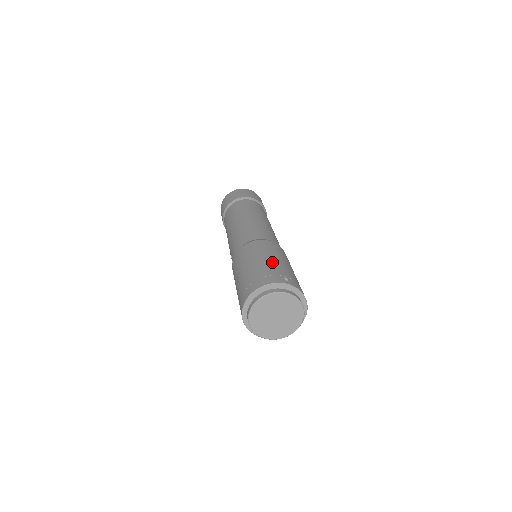
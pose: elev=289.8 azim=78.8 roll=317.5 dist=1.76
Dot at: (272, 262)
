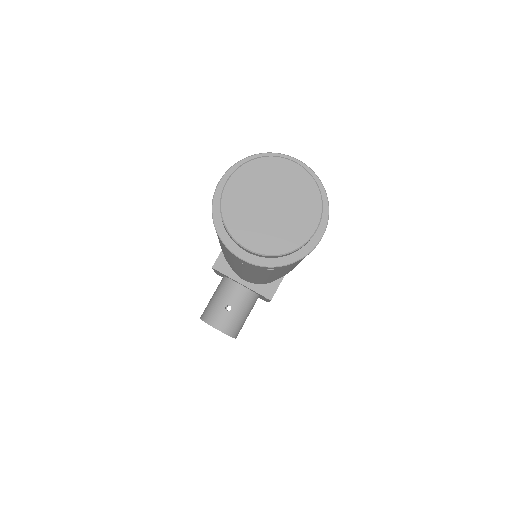
Dot at: occluded
